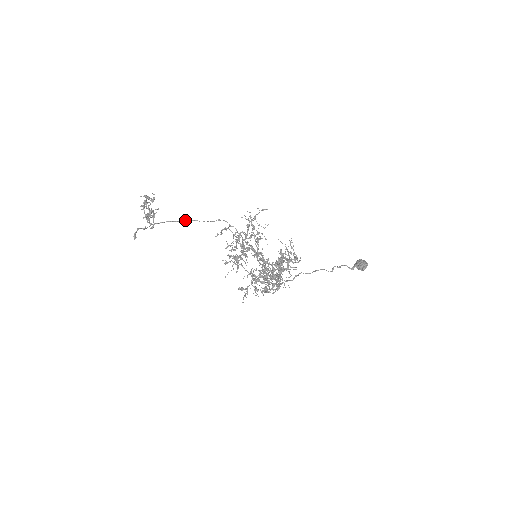
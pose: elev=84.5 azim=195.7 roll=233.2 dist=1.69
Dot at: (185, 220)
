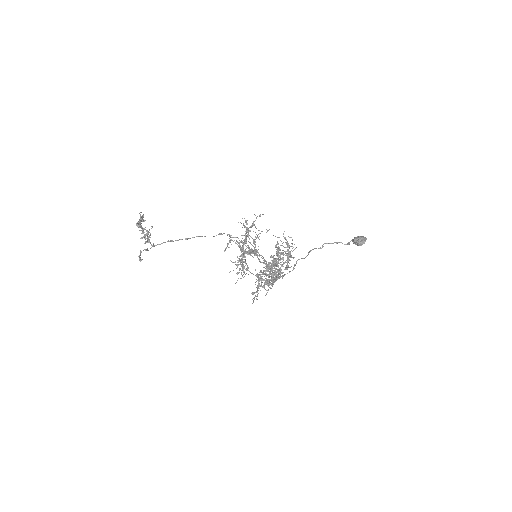
Dot at: (186, 238)
